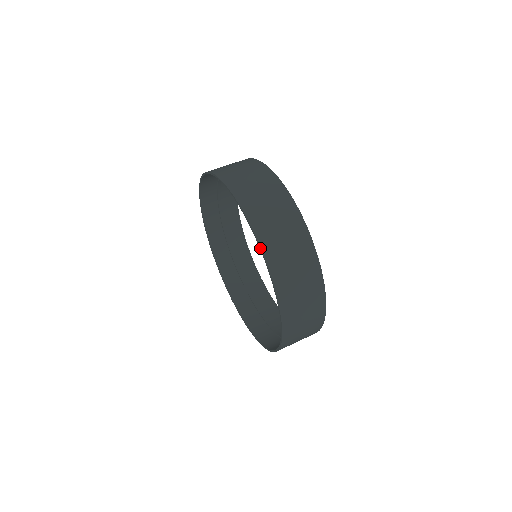
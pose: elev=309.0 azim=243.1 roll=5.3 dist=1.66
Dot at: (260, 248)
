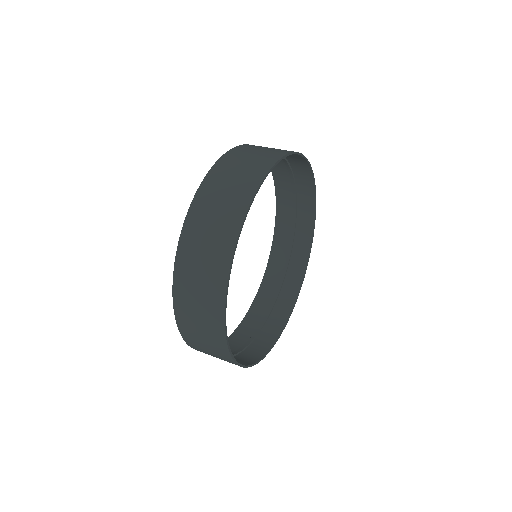
Dot at: (173, 300)
